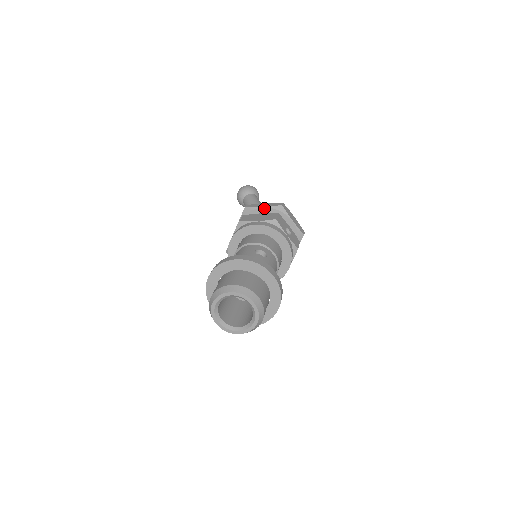
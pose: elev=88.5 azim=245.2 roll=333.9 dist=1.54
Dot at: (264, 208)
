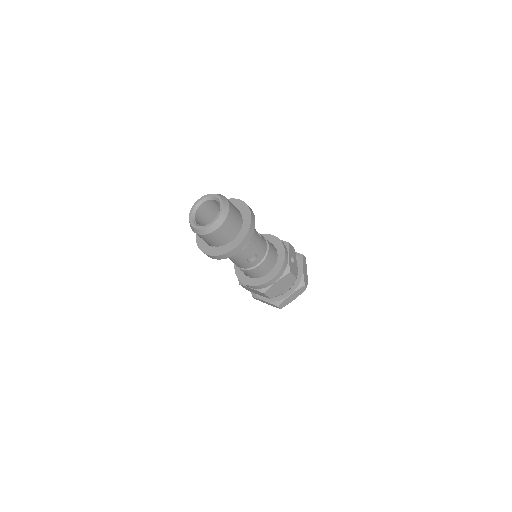
Dot at: occluded
